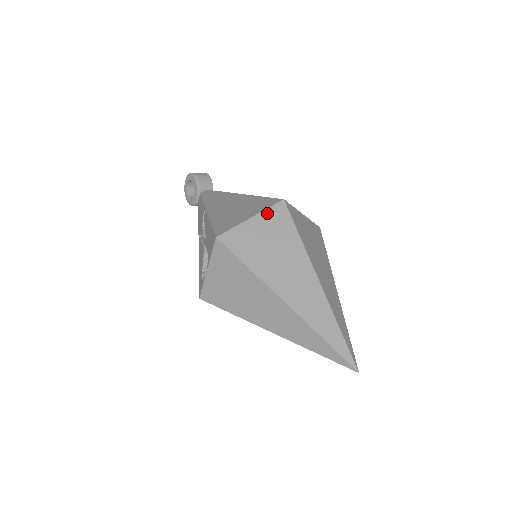
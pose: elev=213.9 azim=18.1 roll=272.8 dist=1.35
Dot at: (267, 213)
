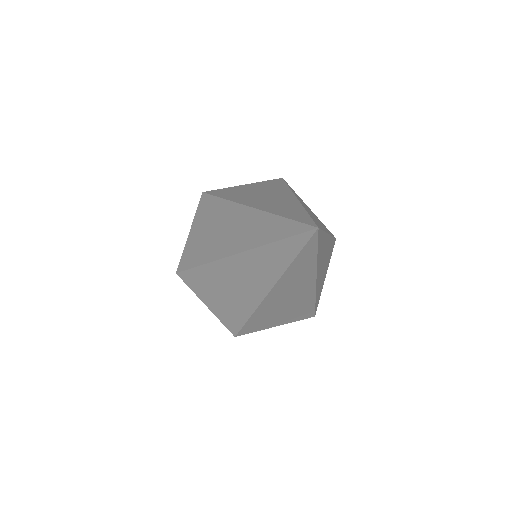
Dot at: (261, 182)
